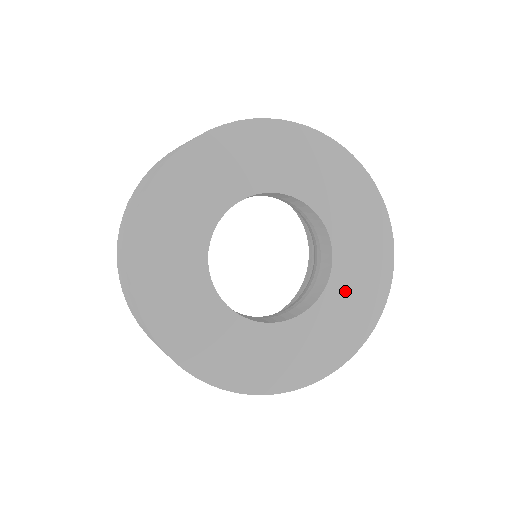
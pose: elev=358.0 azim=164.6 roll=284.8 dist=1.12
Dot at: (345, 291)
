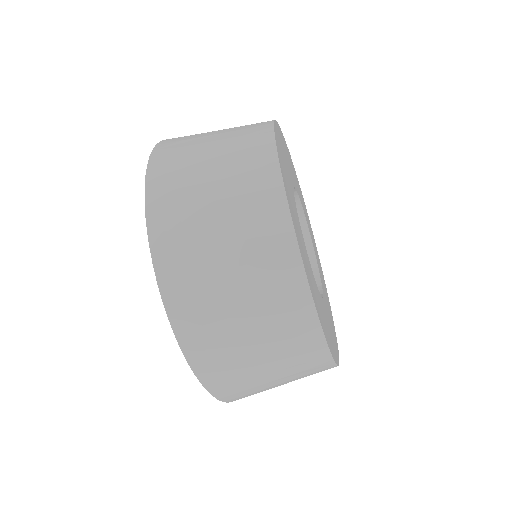
Dot at: (328, 317)
